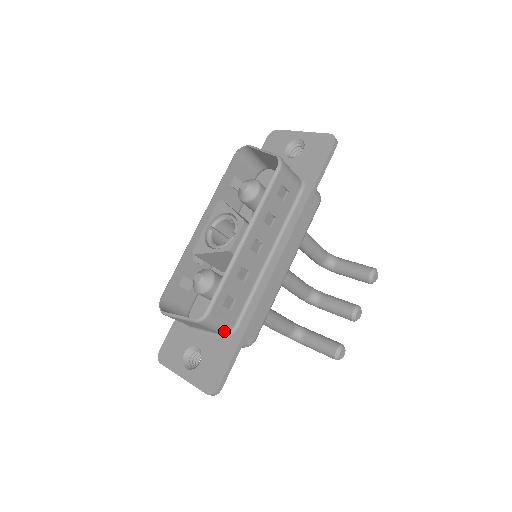
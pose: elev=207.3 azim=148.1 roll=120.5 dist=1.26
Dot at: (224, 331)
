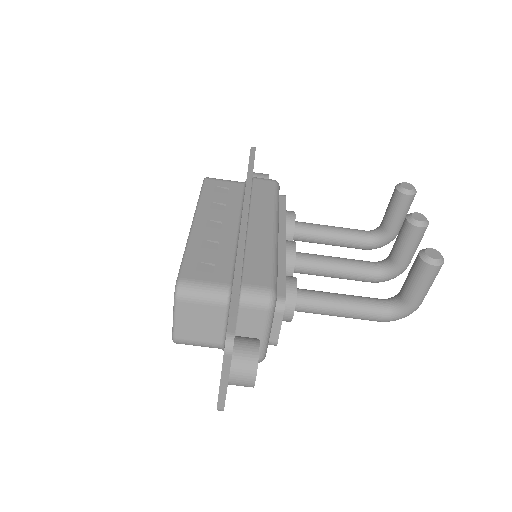
Dot at: (221, 296)
